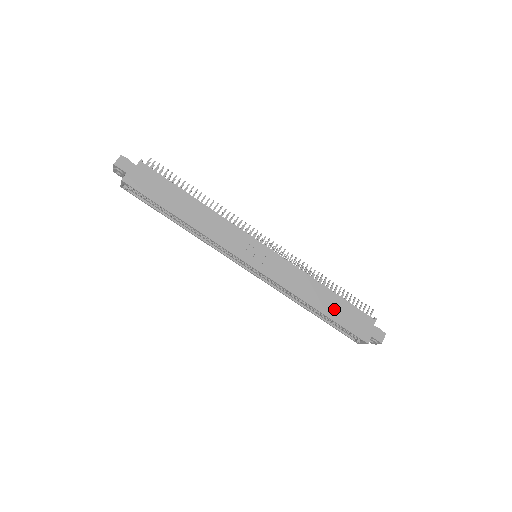
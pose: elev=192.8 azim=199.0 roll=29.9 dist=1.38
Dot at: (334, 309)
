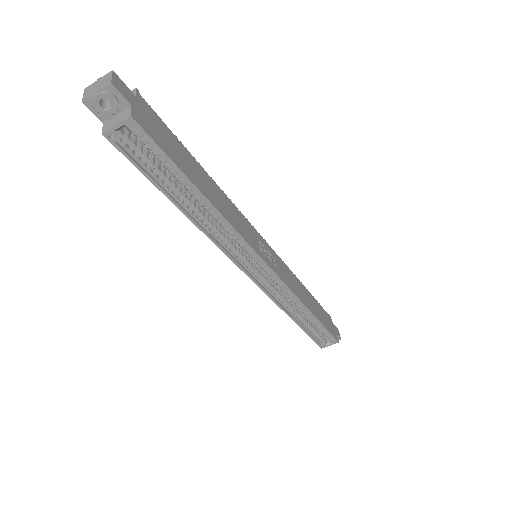
Dot at: (317, 310)
